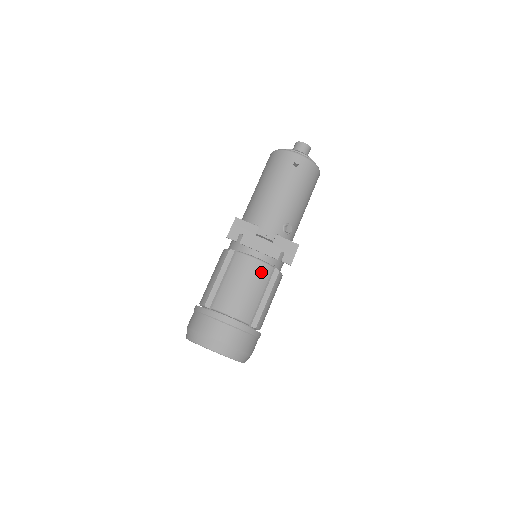
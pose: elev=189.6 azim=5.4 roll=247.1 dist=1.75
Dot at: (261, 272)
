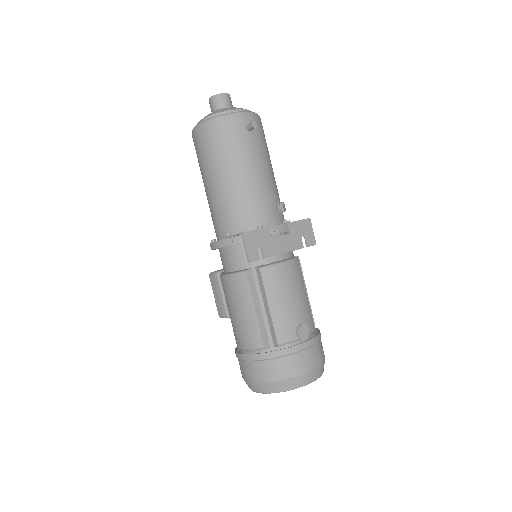
Dot at: (296, 272)
